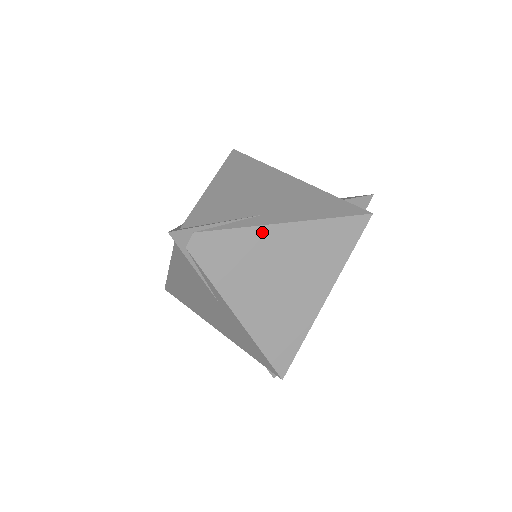
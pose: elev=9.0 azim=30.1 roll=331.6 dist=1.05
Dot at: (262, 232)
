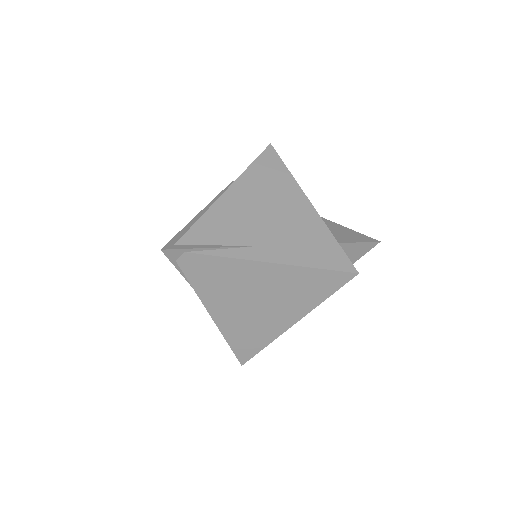
Dot at: (247, 265)
